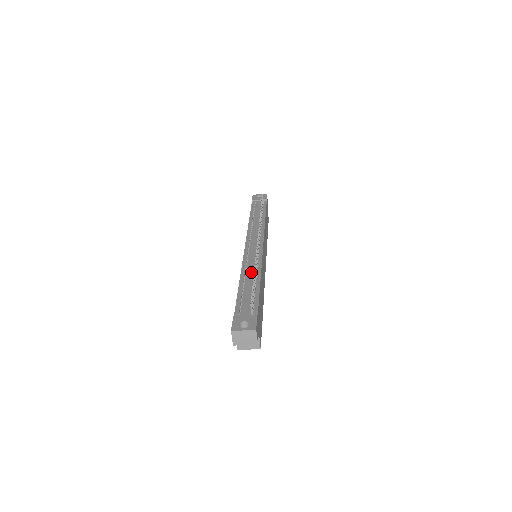
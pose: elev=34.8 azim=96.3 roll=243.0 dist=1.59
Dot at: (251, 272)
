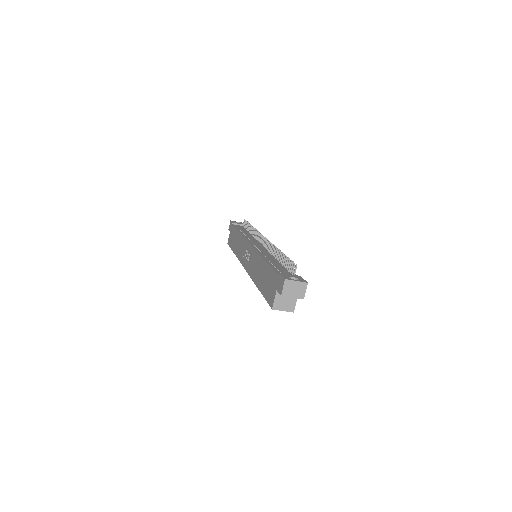
Dot at: (270, 256)
